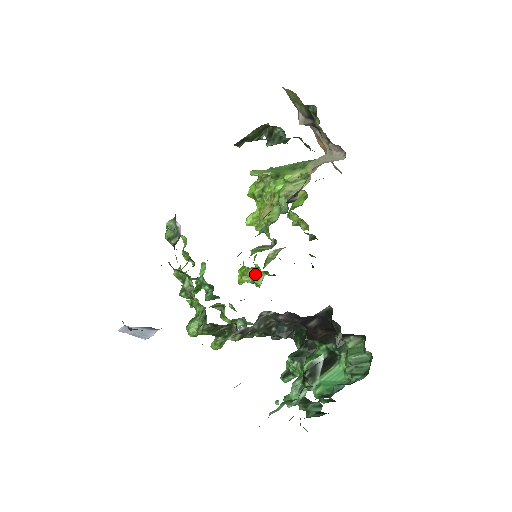
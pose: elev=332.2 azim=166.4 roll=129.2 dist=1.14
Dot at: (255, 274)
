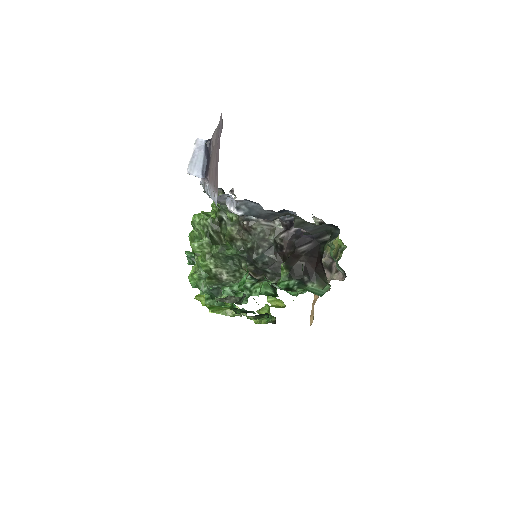
Dot at: occluded
